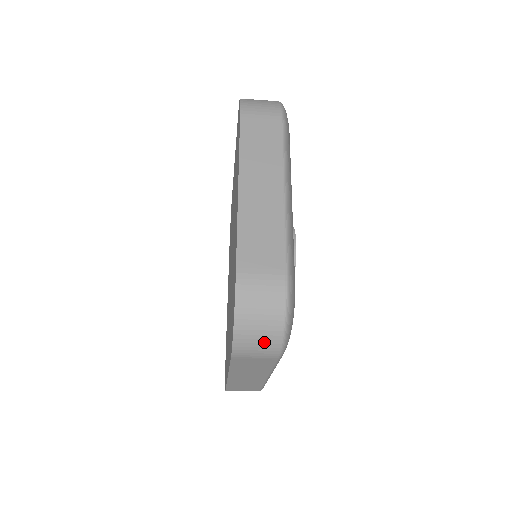
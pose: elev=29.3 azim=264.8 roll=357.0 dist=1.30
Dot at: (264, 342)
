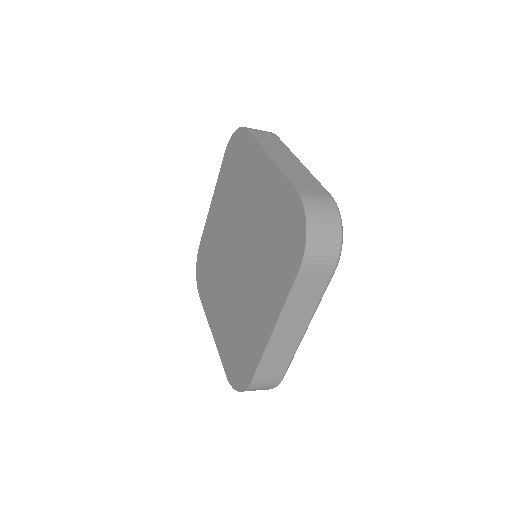
Dot at: (328, 245)
